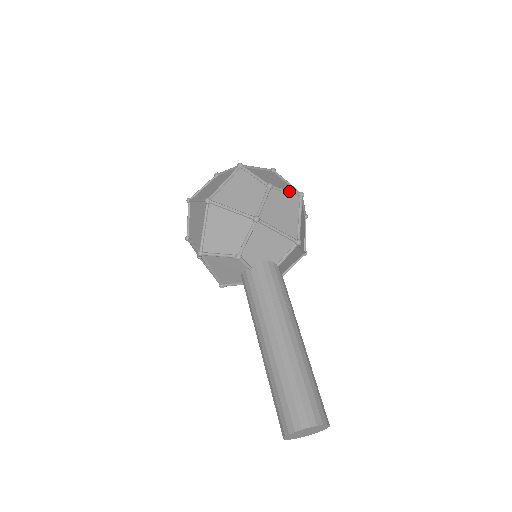
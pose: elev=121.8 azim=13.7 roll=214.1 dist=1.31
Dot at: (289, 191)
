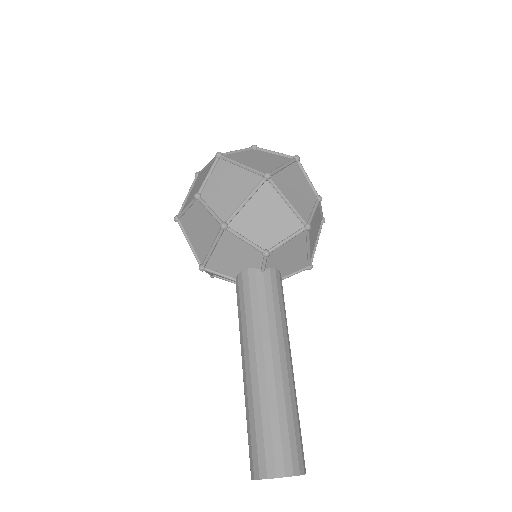
Dot at: (322, 212)
